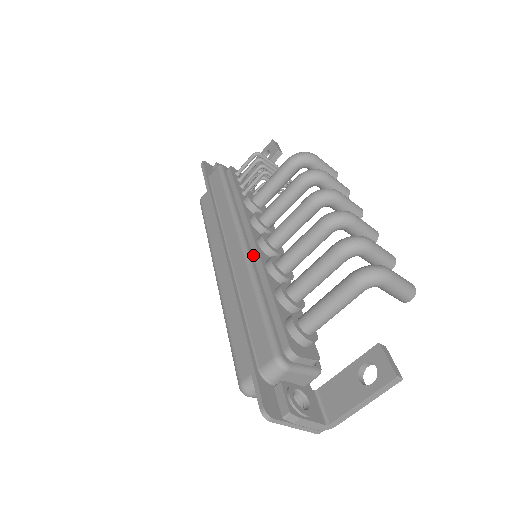
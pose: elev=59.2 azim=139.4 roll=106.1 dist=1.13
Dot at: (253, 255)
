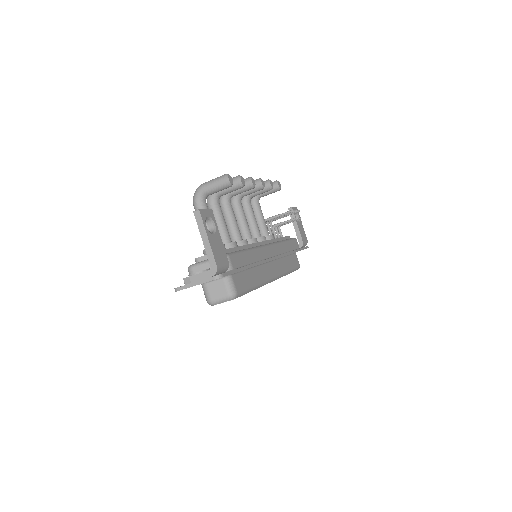
Dot at: occluded
